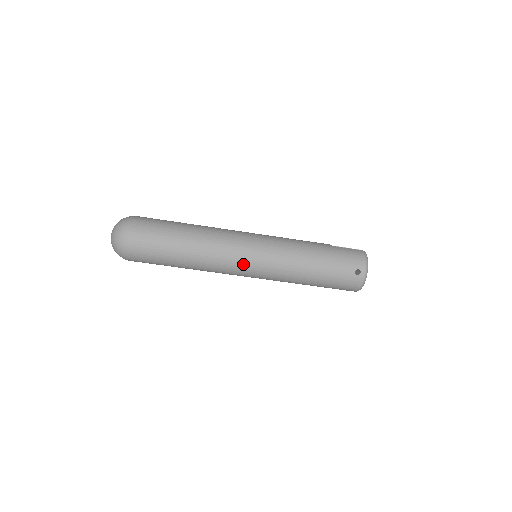
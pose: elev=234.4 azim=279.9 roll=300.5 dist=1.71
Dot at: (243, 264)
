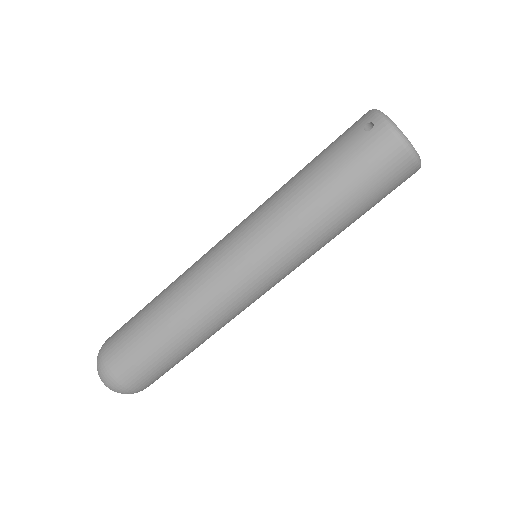
Dot at: (225, 266)
